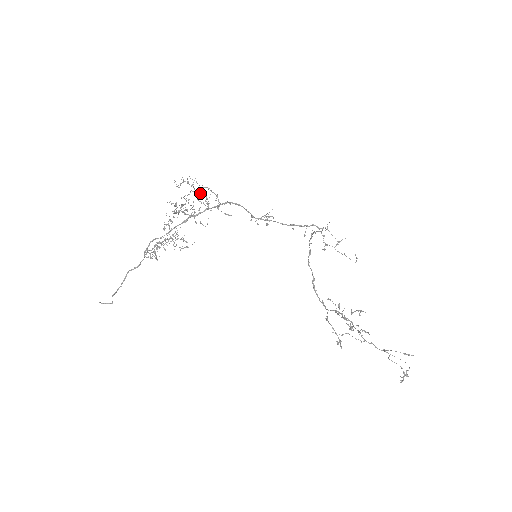
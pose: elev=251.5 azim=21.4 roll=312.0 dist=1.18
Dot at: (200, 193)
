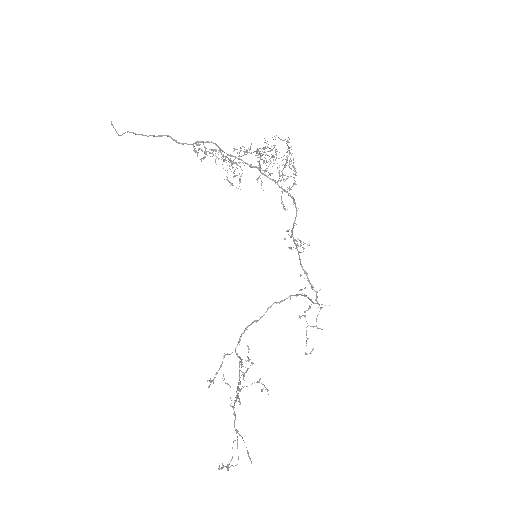
Dot at: occluded
